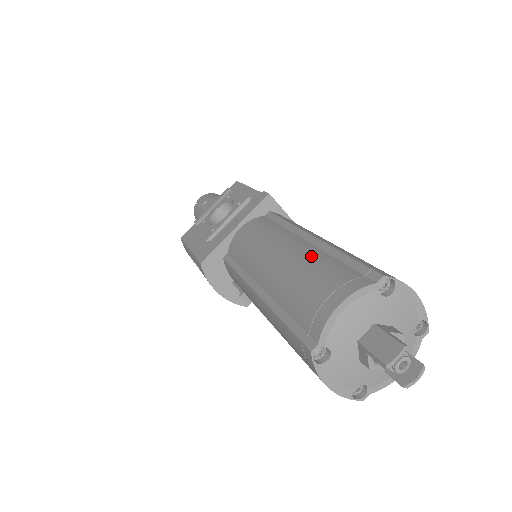
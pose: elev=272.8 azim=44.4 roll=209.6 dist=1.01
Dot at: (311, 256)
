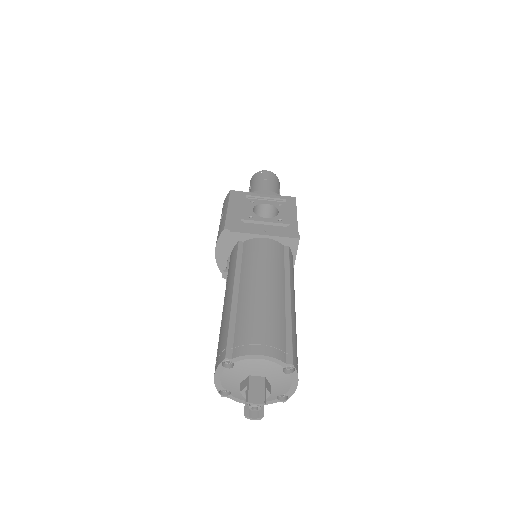
Dot at: (277, 309)
